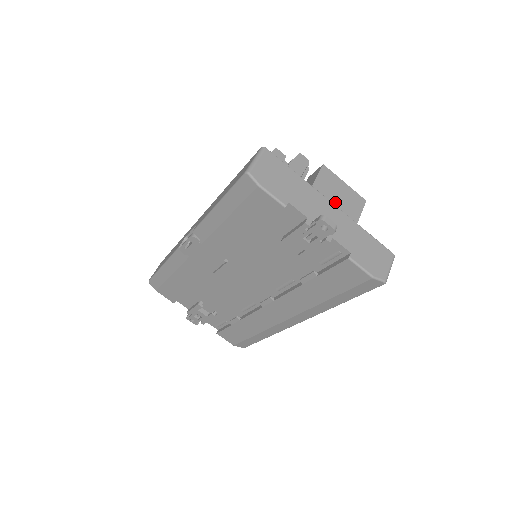
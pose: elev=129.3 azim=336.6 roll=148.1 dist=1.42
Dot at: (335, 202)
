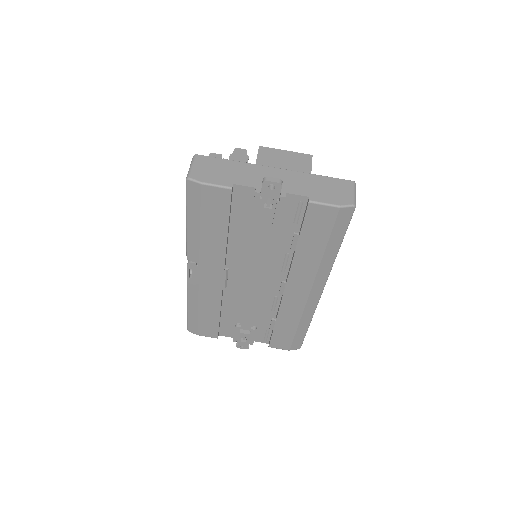
Dot at: (282, 168)
